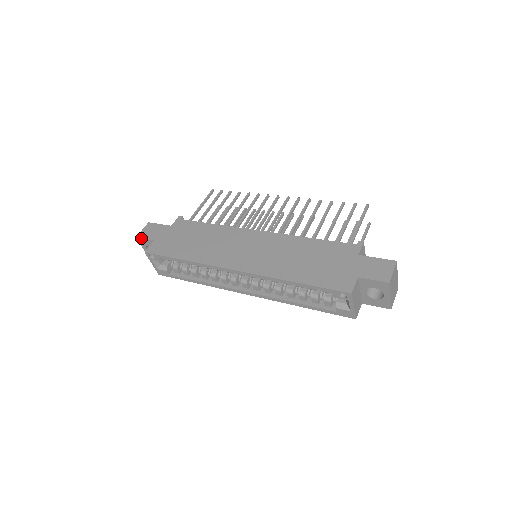
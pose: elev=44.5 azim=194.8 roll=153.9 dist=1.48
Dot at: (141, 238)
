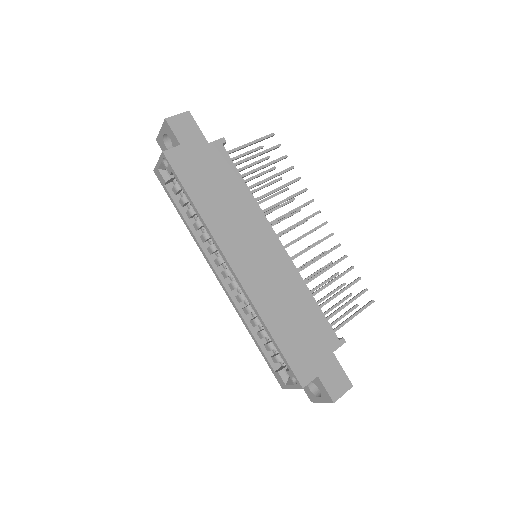
Dot at: (170, 126)
